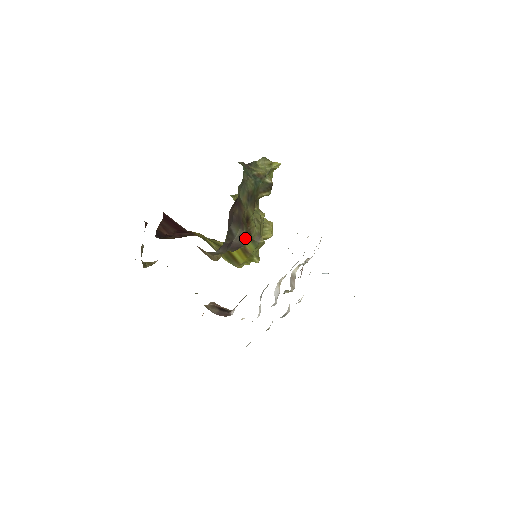
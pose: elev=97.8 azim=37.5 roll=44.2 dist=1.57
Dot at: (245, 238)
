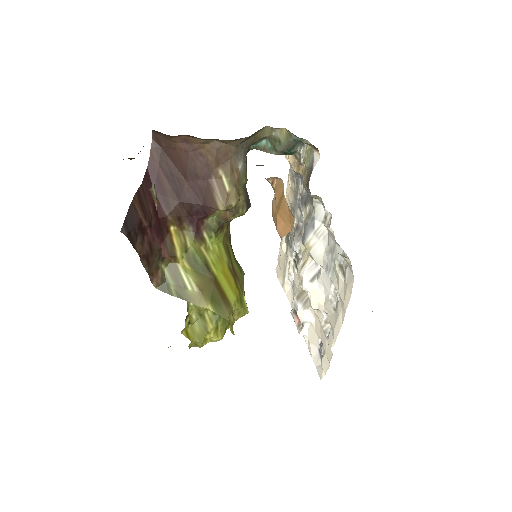
Dot at: occluded
